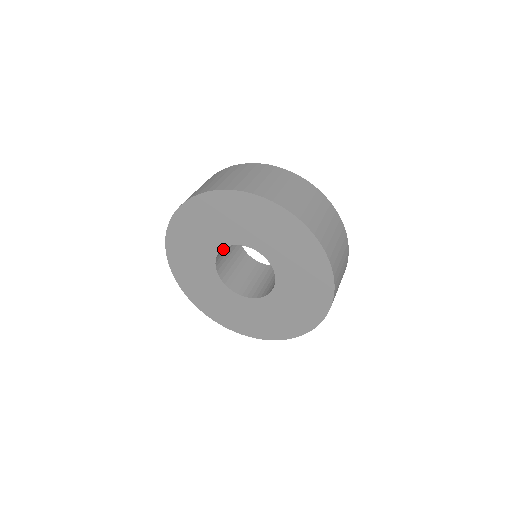
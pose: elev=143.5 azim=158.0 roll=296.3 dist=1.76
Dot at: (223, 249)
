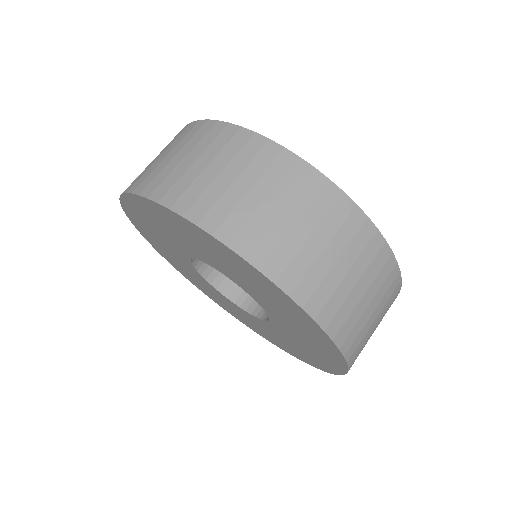
Dot at: occluded
